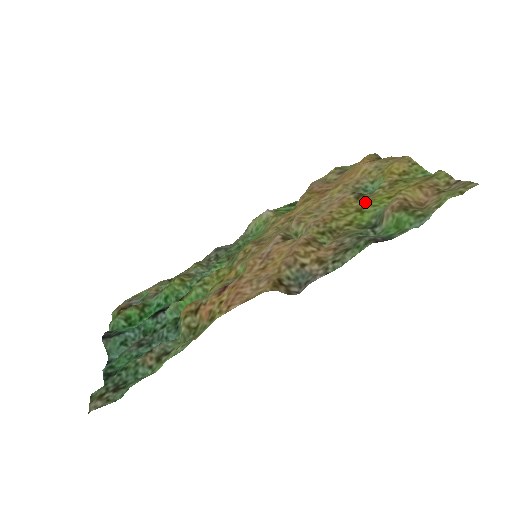
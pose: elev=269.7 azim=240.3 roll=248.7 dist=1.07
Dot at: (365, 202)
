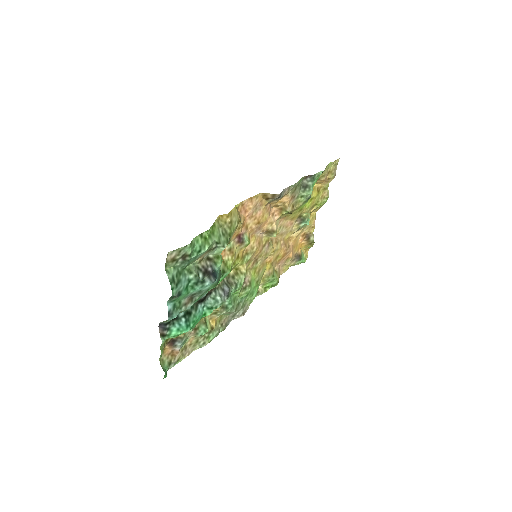
Dot at: (302, 211)
